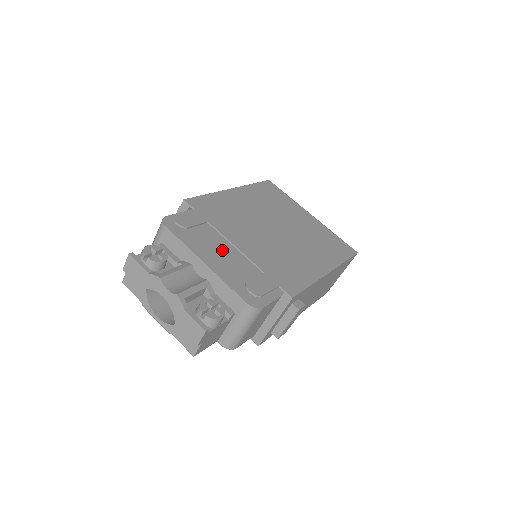
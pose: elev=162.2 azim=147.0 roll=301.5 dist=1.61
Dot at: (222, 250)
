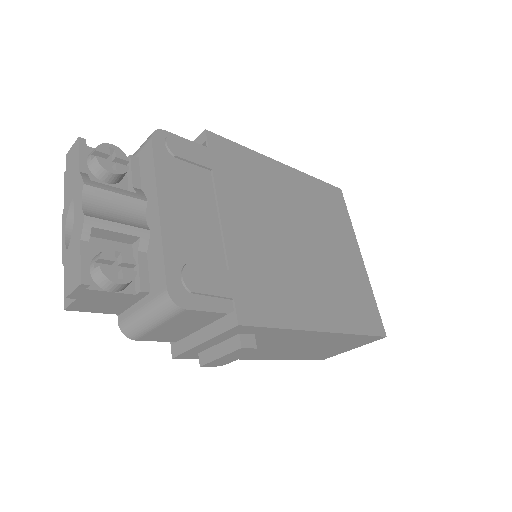
Dot at: (201, 211)
